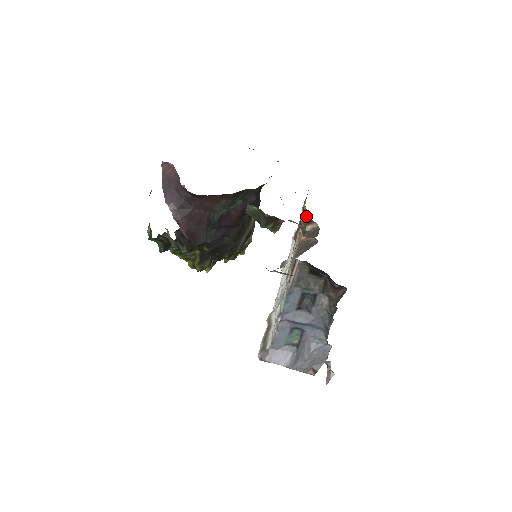
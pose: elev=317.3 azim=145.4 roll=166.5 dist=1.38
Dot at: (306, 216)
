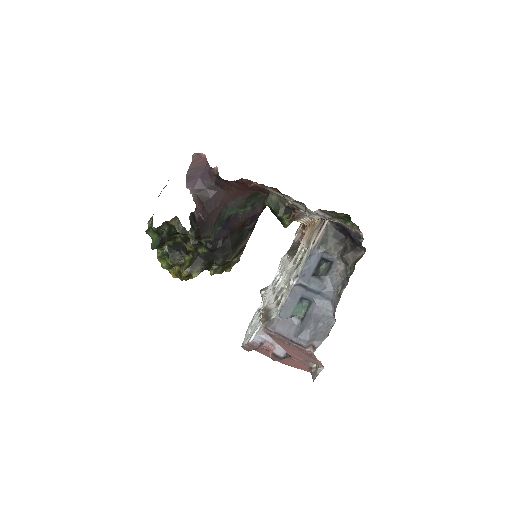
Dot at: occluded
